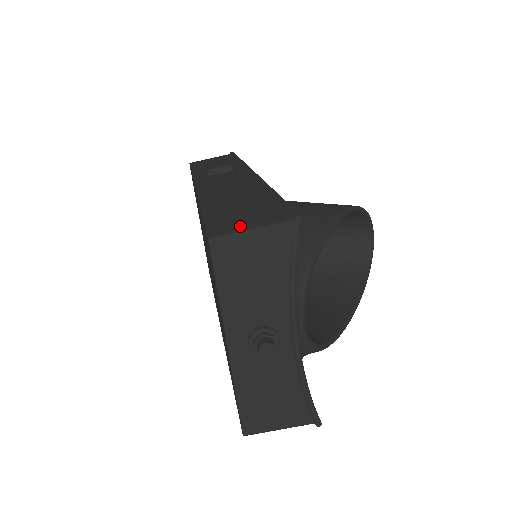
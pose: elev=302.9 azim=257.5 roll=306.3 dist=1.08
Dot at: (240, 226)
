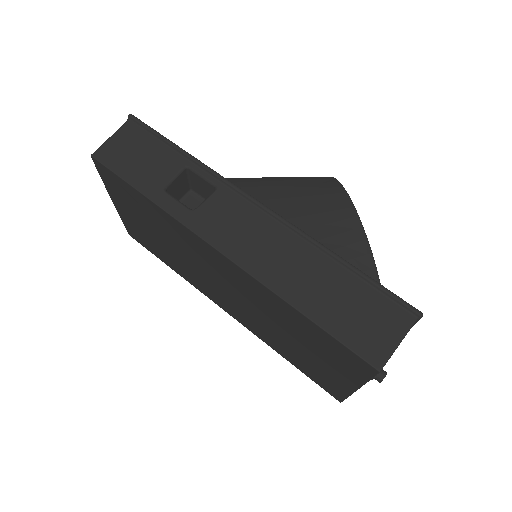
Dot at: (384, 342)
